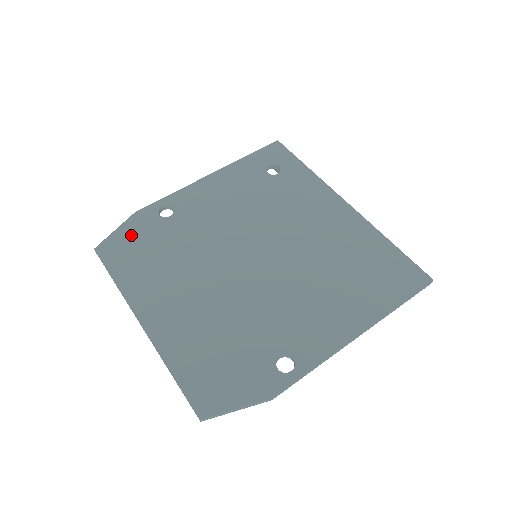
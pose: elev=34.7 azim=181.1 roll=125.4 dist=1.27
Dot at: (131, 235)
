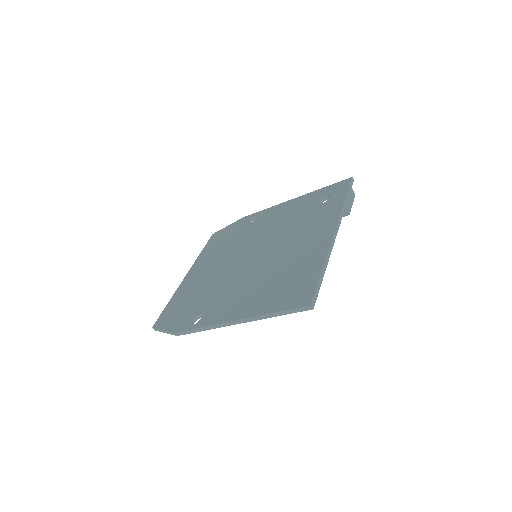
Dot at: (229, 230)
